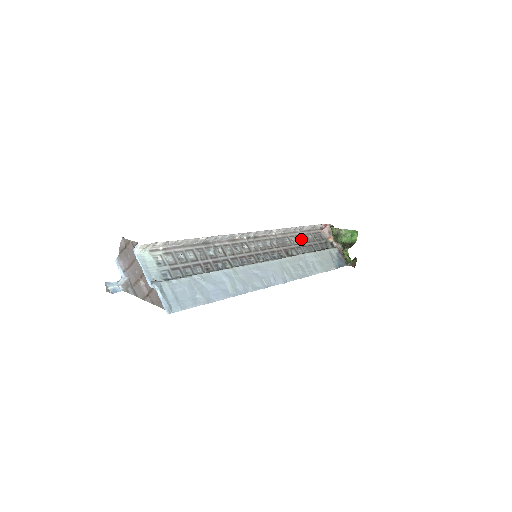
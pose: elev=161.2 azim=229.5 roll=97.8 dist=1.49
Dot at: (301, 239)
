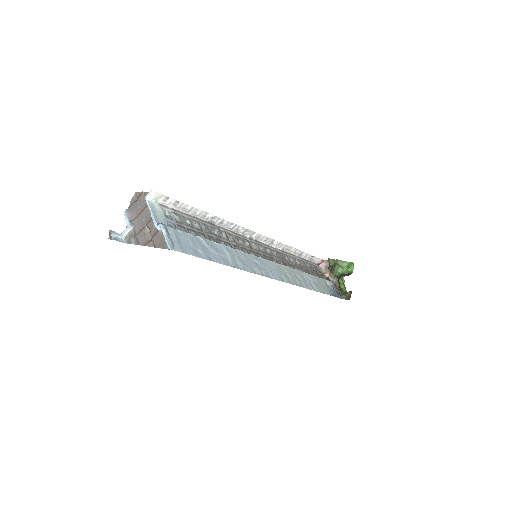
Dot at: (299, 262)
